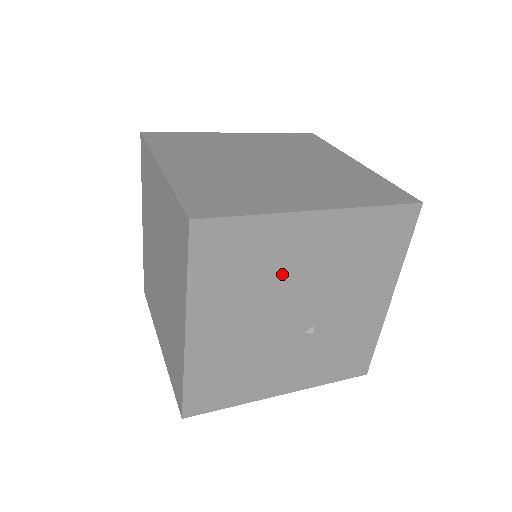
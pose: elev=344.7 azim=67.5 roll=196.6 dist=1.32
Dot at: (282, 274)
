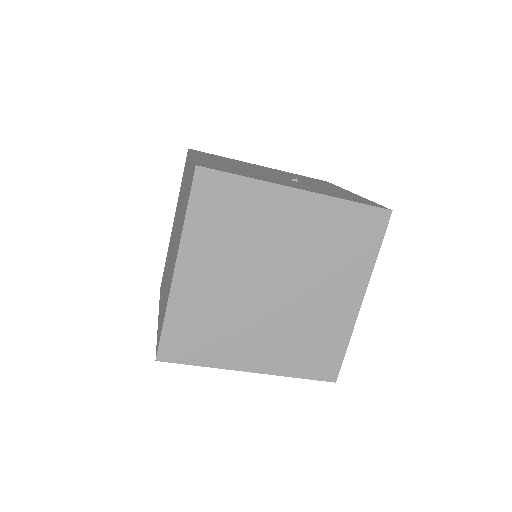
Dot at: occluded
